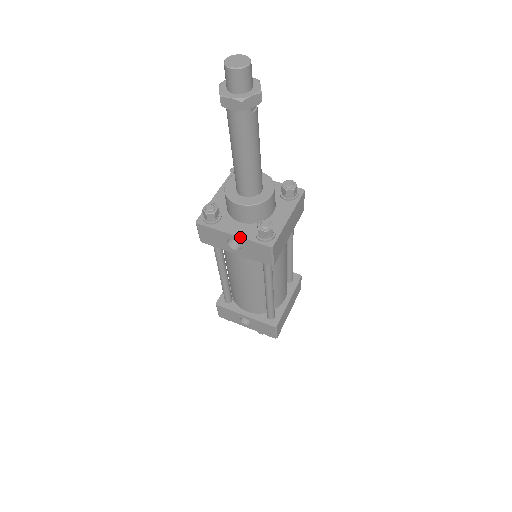
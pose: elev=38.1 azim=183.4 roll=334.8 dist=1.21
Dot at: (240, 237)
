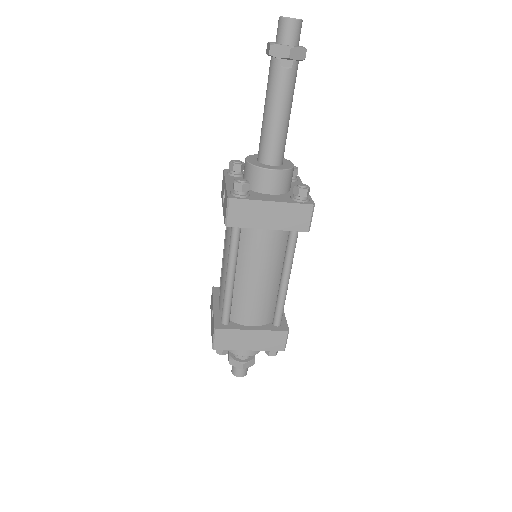
Dot at: (226, 185)
